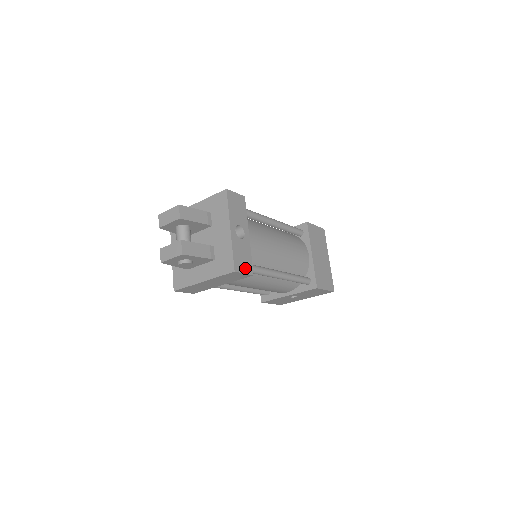
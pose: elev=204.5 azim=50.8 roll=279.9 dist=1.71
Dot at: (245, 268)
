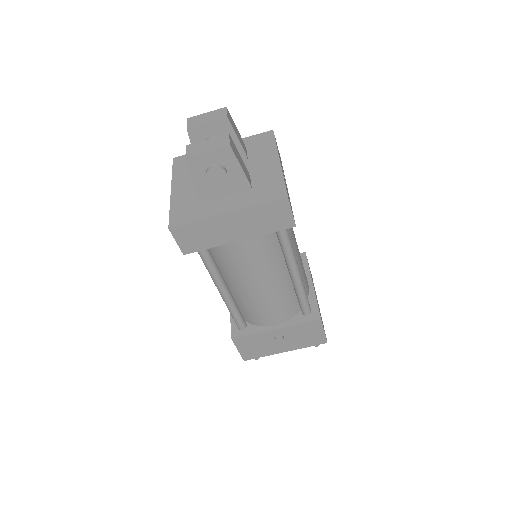
Dot at: occluded
